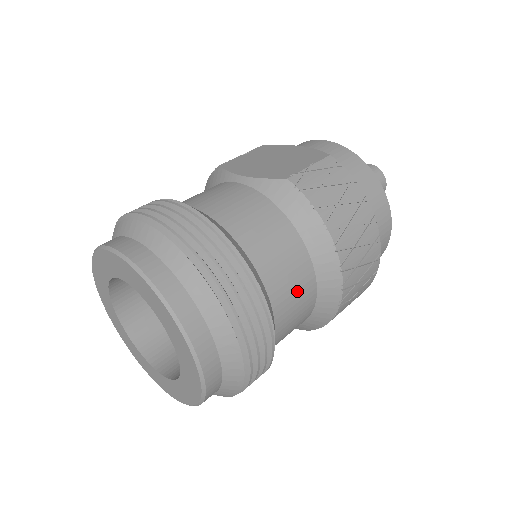
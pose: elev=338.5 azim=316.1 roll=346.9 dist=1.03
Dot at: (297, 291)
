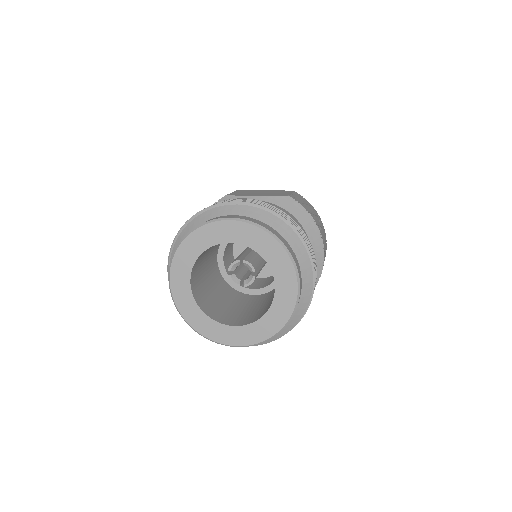
Dot at: occluded
